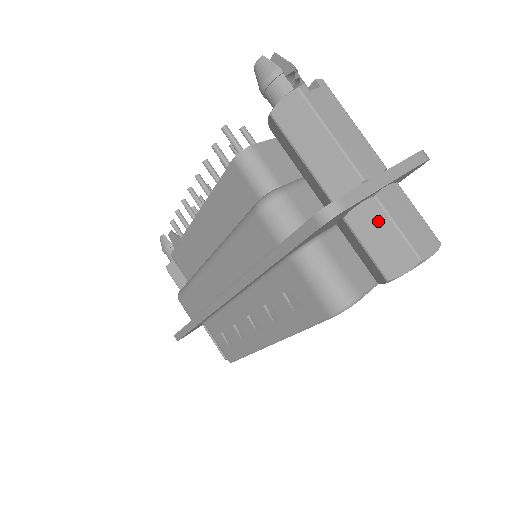
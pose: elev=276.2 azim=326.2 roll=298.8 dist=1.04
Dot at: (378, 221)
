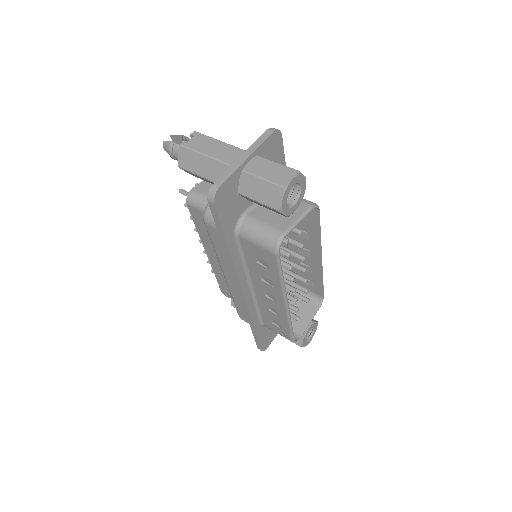
Dot at: (252, 182)
